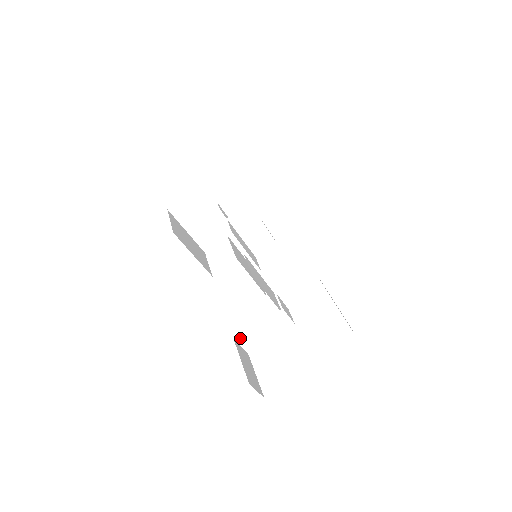
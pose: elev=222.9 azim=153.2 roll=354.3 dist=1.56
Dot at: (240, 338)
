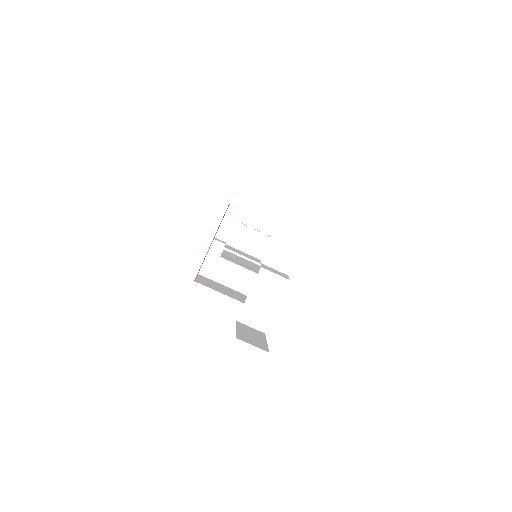
Dot at: (241, 317)
